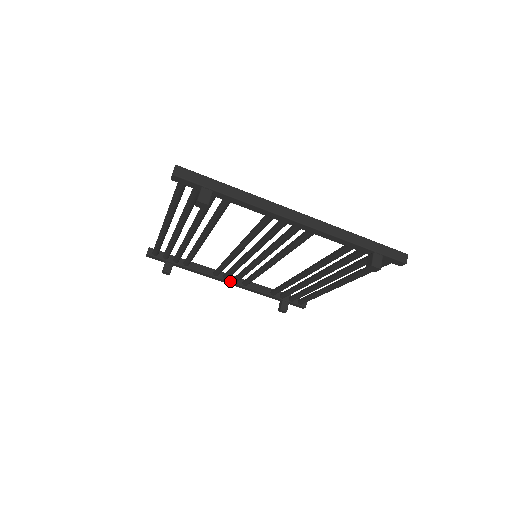
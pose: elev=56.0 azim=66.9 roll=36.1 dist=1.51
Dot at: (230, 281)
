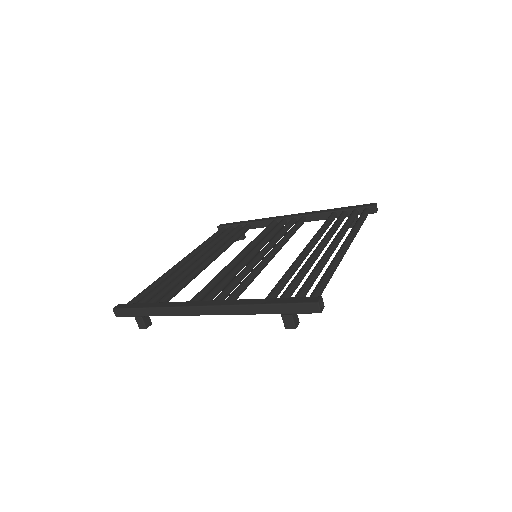
Dot at: occluded
